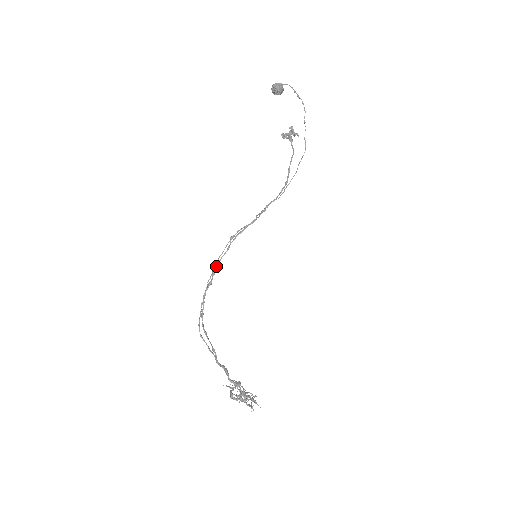
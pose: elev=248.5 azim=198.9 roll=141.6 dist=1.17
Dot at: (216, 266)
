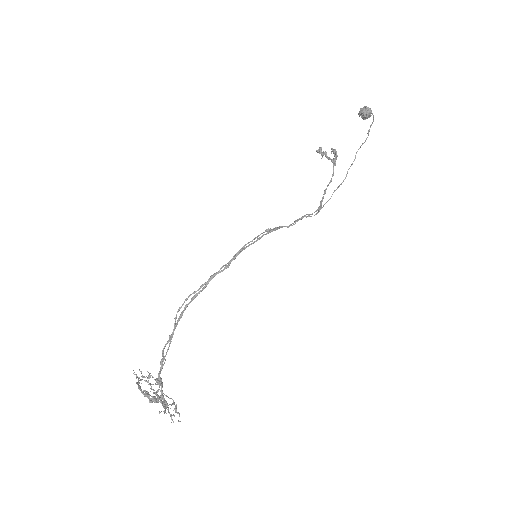
Dot at: (240, 251)
